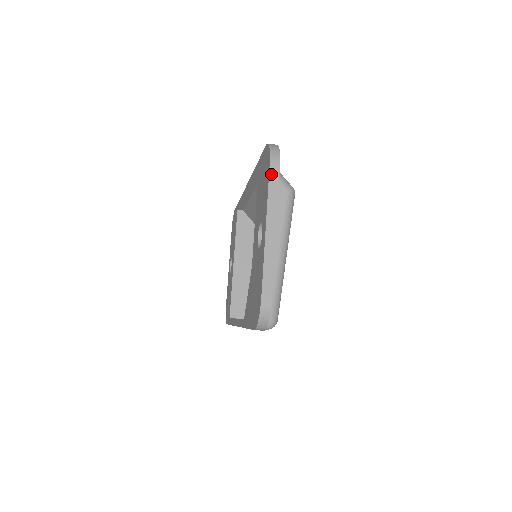
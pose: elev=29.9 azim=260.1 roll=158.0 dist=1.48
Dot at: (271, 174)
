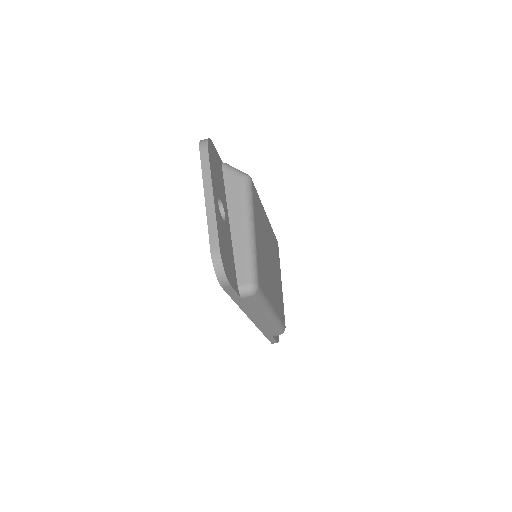
Dot at: (202, 157)
